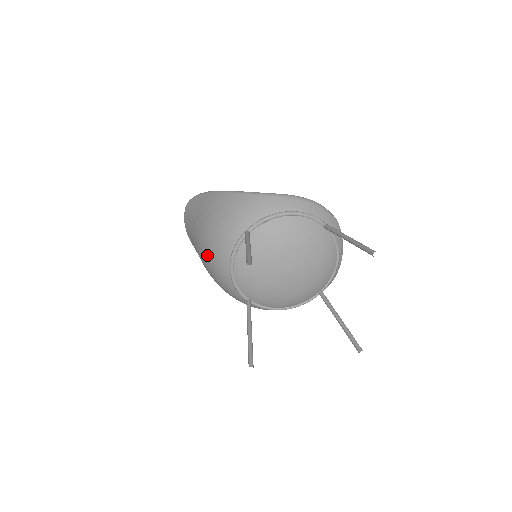
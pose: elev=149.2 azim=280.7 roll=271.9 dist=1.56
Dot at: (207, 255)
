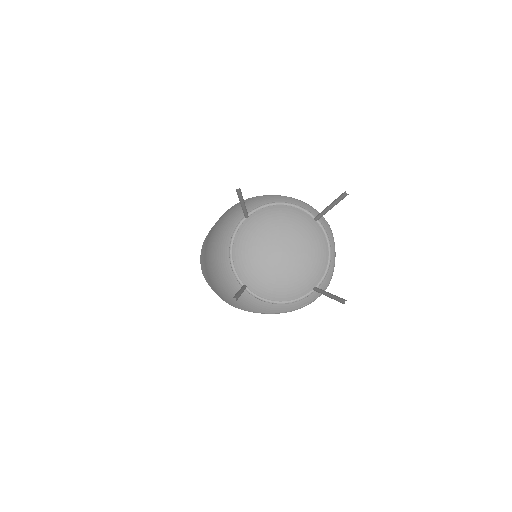
Dot at: (212, 252)
